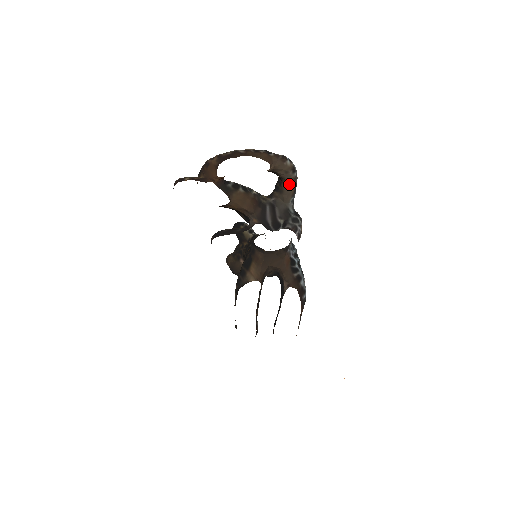
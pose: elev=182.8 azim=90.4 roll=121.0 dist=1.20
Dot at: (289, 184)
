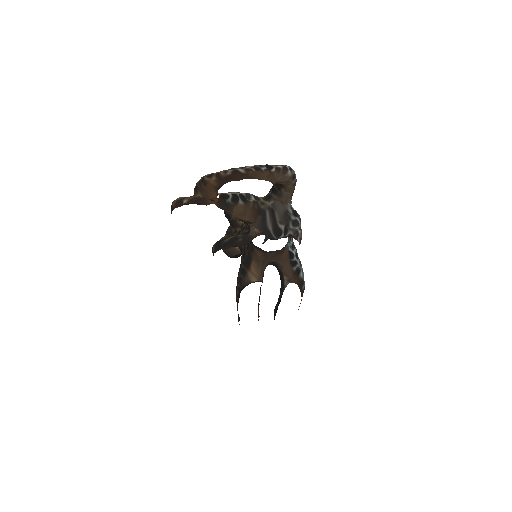
Dot at: (289, 189)
